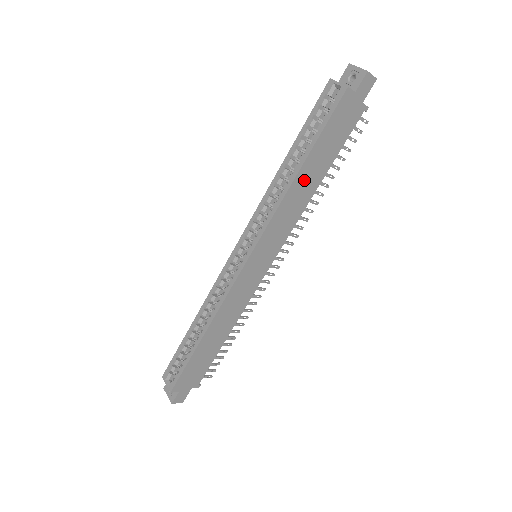
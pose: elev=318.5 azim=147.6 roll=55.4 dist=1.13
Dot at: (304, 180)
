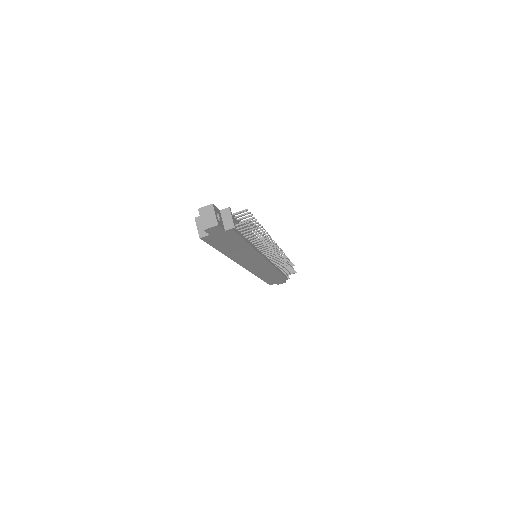
Dot at: (234, 252)
